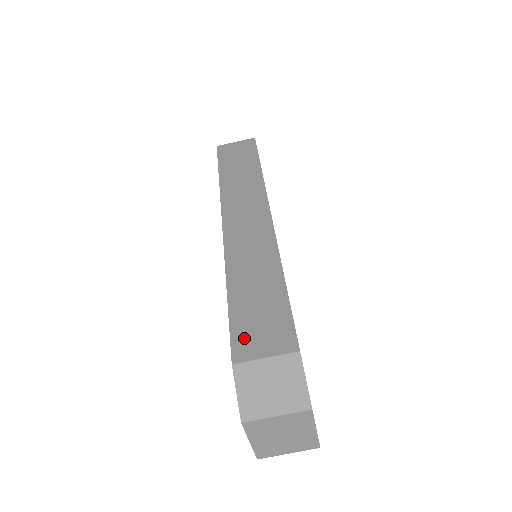
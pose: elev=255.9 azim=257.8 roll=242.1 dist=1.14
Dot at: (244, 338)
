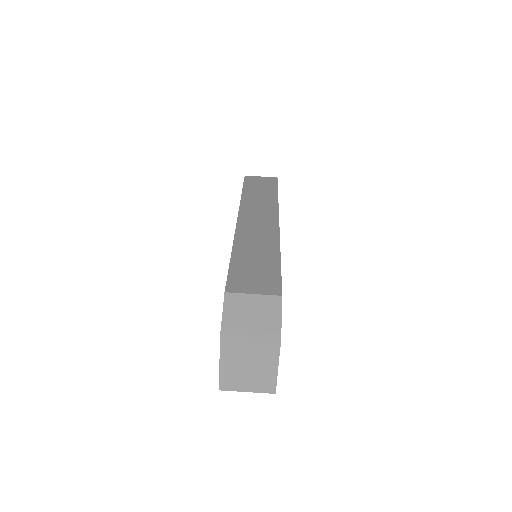
Dot at: (239, 280)
